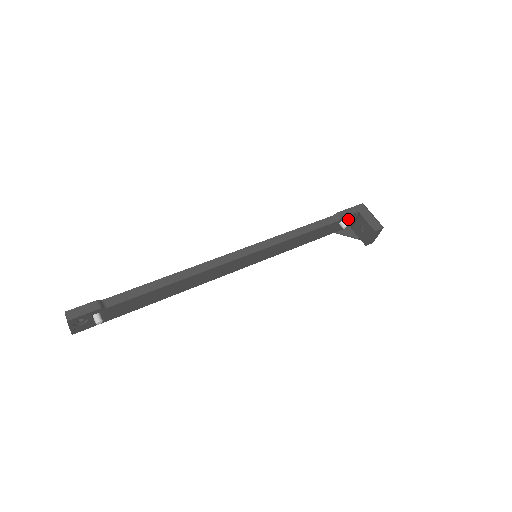
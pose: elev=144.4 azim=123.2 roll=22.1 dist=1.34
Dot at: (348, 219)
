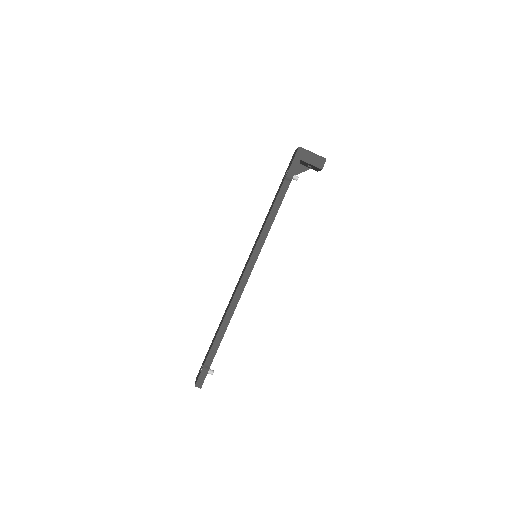
Dot at: occluded
